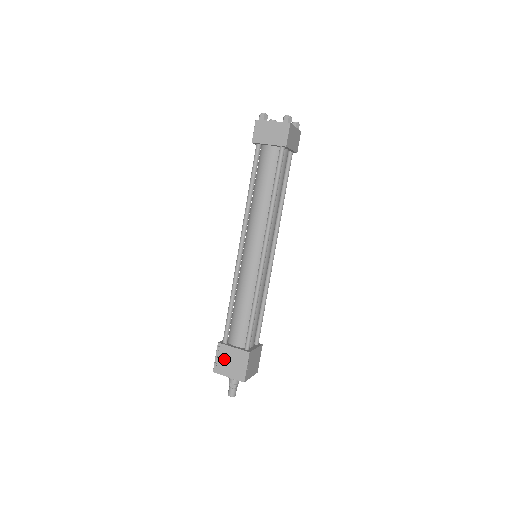
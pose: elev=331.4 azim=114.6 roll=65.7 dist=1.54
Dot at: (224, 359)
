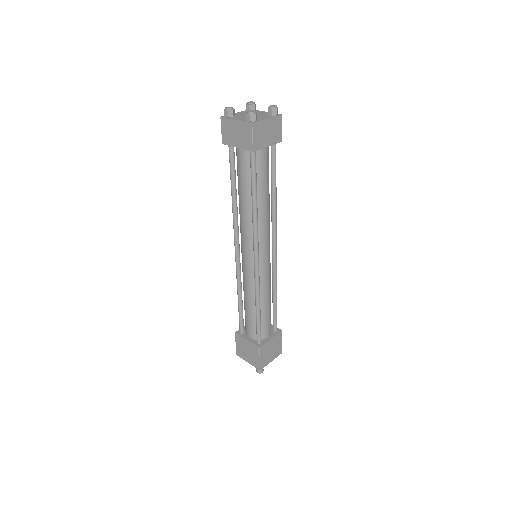
Dot at: (242, 347)
